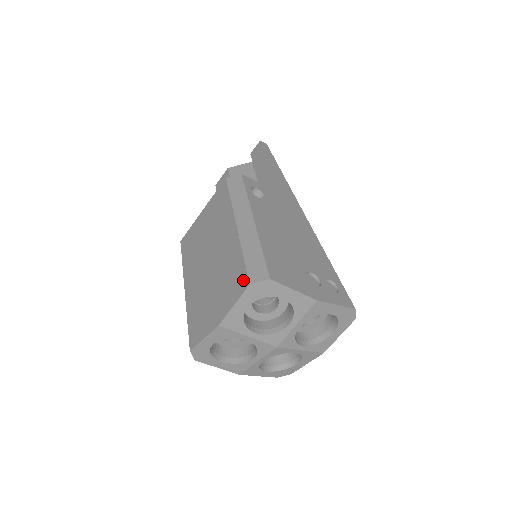
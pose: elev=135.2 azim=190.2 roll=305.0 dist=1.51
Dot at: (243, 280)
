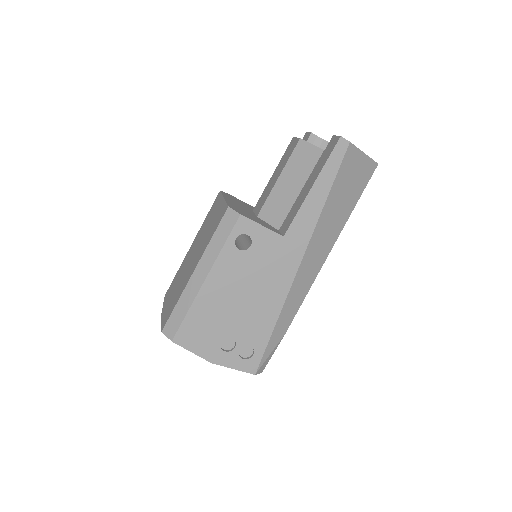
Dot at: (165, 321)
